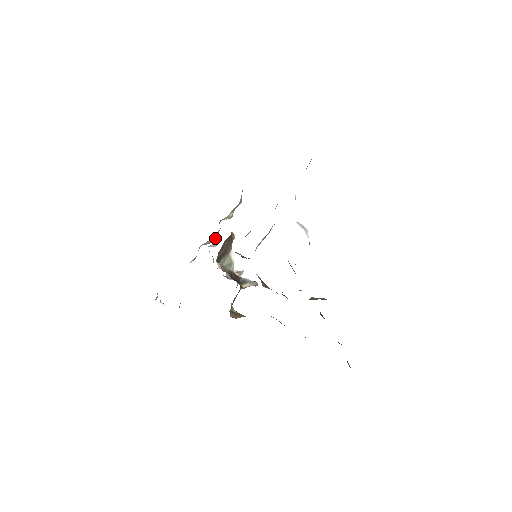
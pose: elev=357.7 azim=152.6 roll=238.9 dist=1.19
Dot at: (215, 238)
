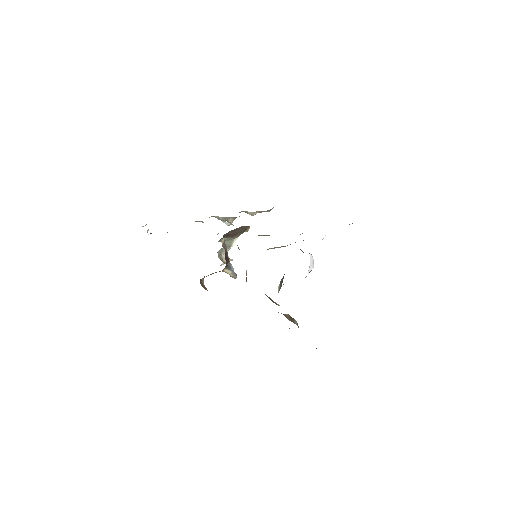
Dot at: (229, 220)
